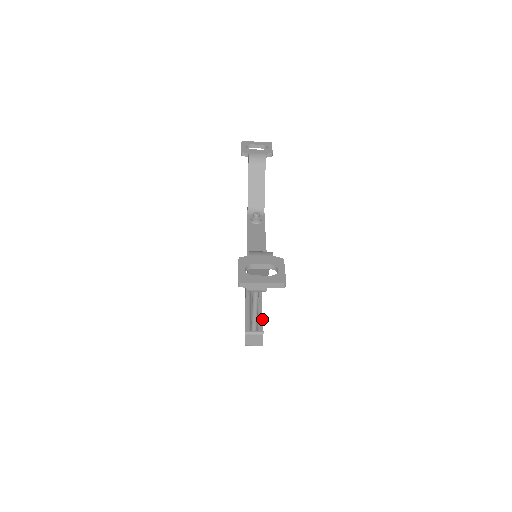
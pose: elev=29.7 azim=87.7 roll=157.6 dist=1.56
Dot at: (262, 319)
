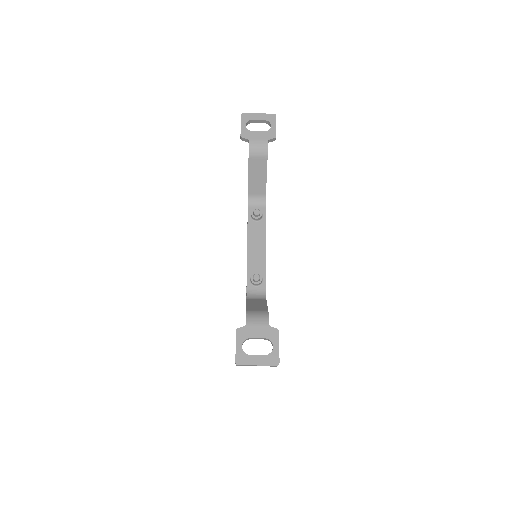
Dot at: occluded
